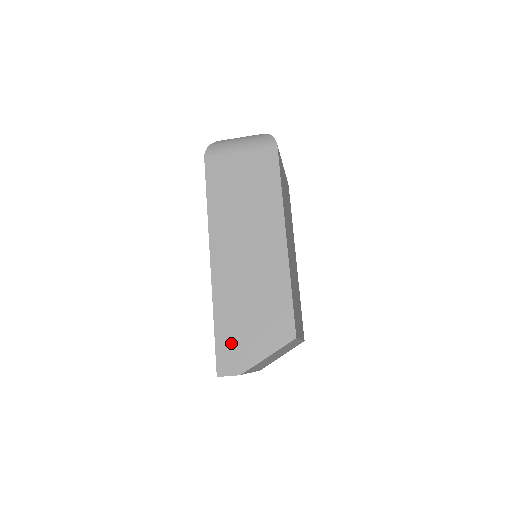
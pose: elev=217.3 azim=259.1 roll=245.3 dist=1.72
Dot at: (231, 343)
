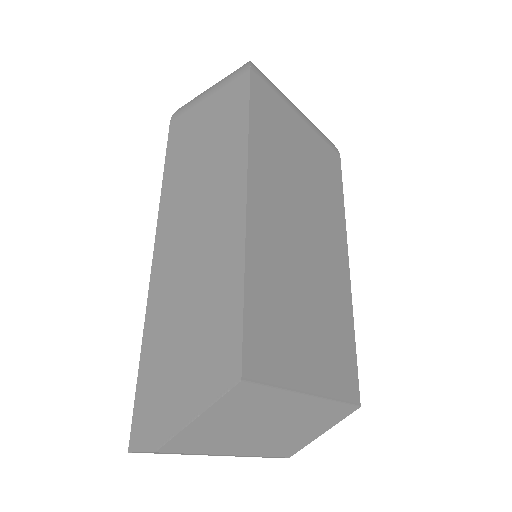
Dot at: (153, 391)
